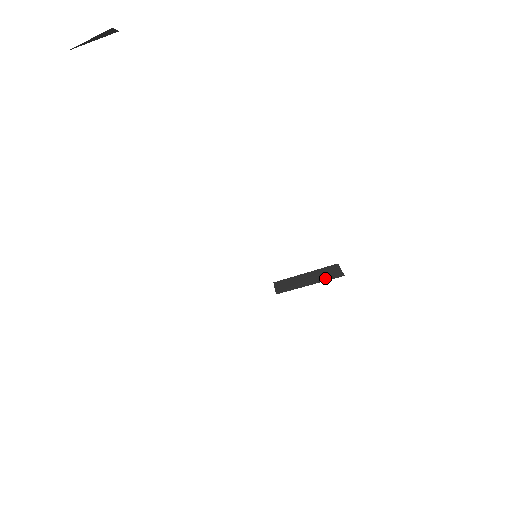
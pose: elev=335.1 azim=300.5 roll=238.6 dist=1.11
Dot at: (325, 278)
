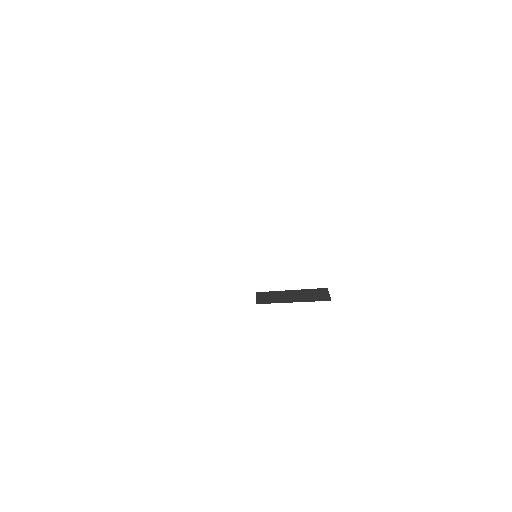
Dot at: (311, 299)
